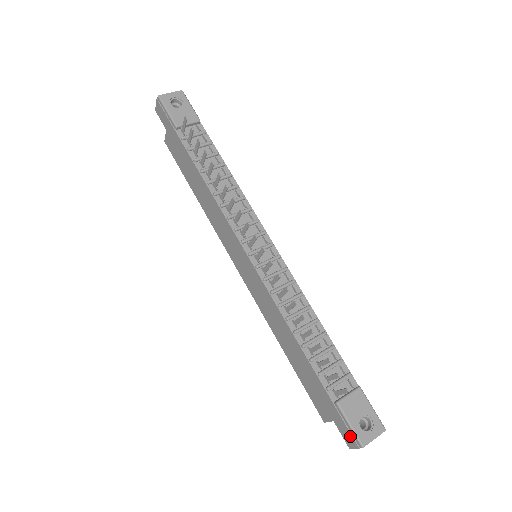
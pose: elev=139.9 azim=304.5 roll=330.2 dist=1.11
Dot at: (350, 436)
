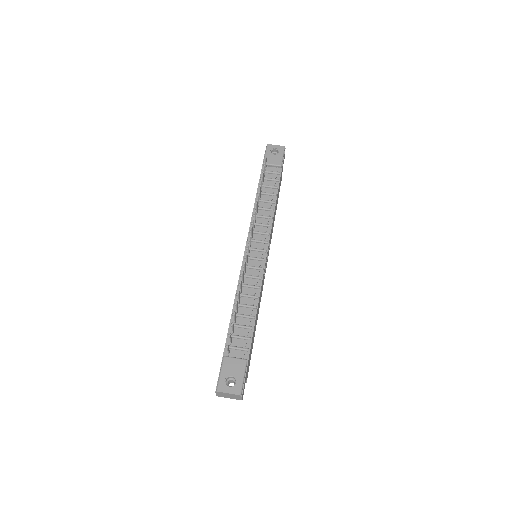
Dot at: (217, 383)
